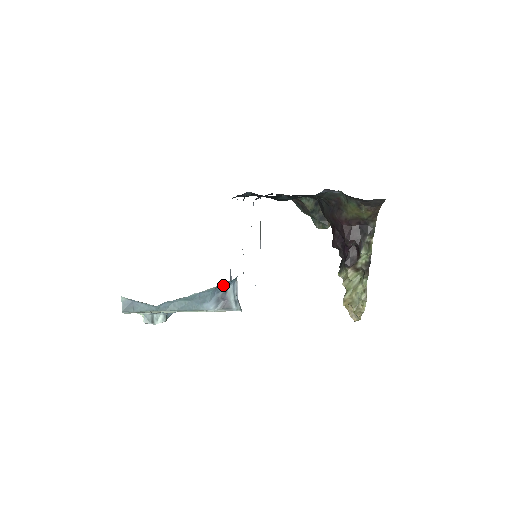
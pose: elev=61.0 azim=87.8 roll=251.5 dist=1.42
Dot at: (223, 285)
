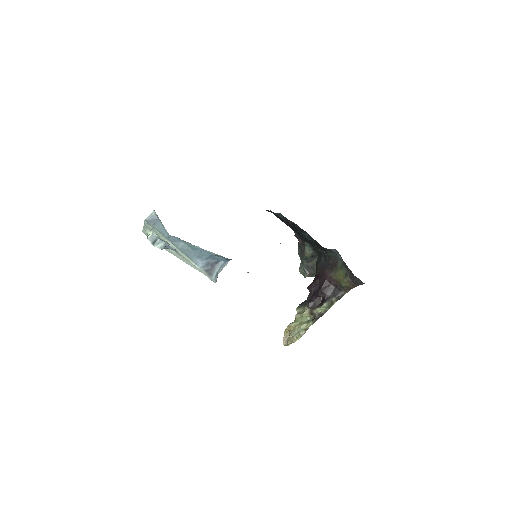
Dot at: (219, 257)
